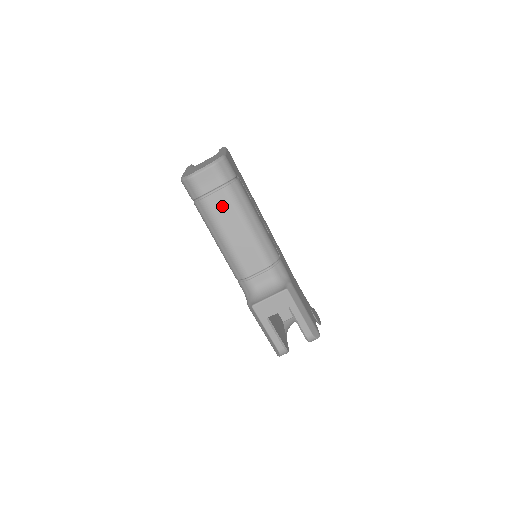
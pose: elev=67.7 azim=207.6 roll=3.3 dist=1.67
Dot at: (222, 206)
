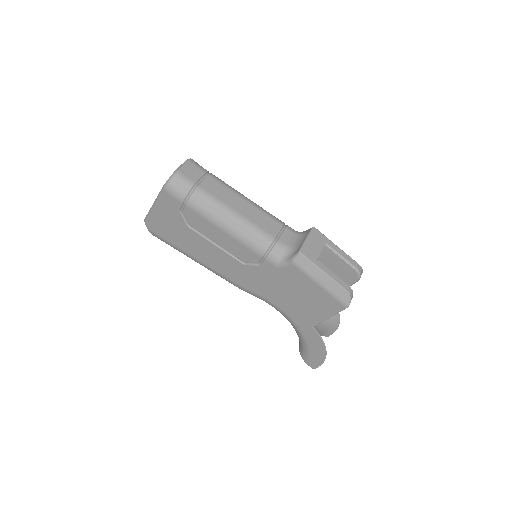
Dot at: (216, 188)
